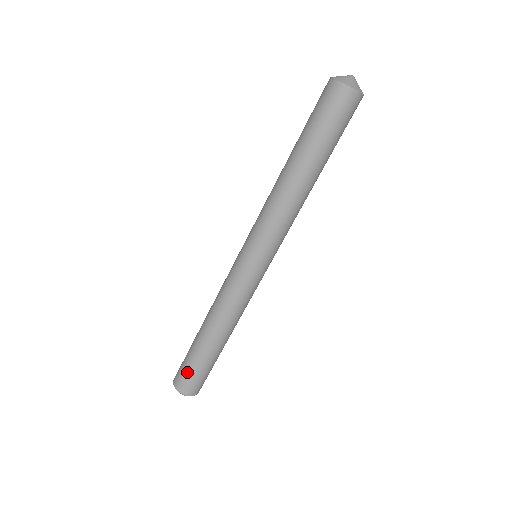
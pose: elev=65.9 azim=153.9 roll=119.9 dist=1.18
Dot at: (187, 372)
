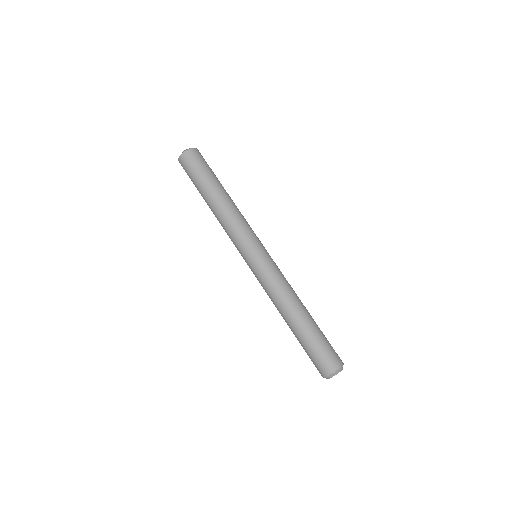
Dot at: (324, 351)
